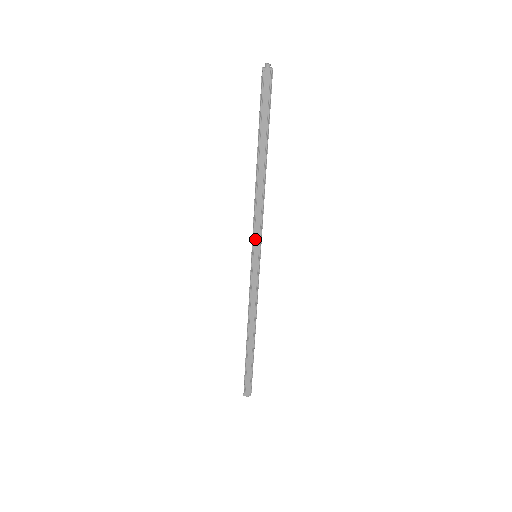
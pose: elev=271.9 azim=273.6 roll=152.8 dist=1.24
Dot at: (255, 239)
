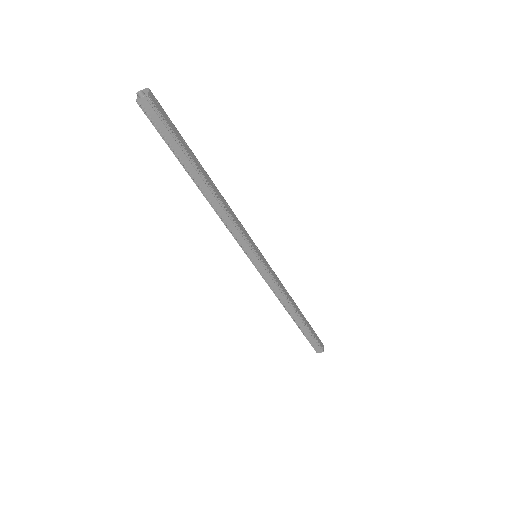
Dot at: (244, 247)
